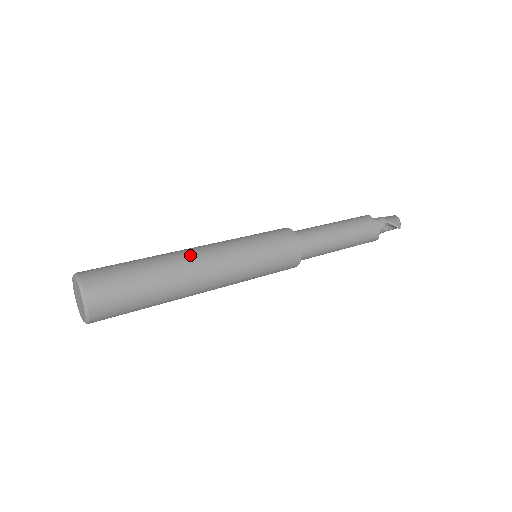
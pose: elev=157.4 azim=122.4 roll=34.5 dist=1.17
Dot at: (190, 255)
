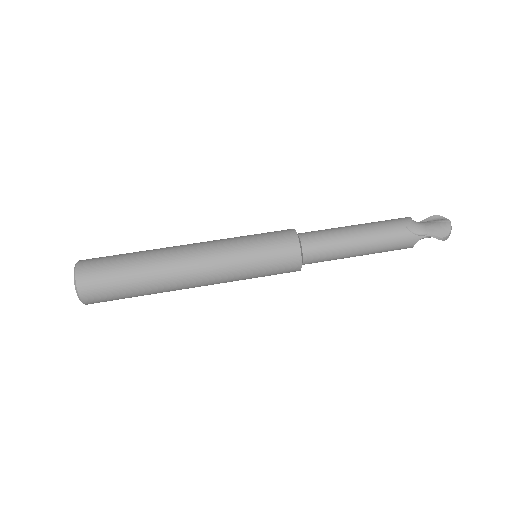
Dot at: (179, 261)
